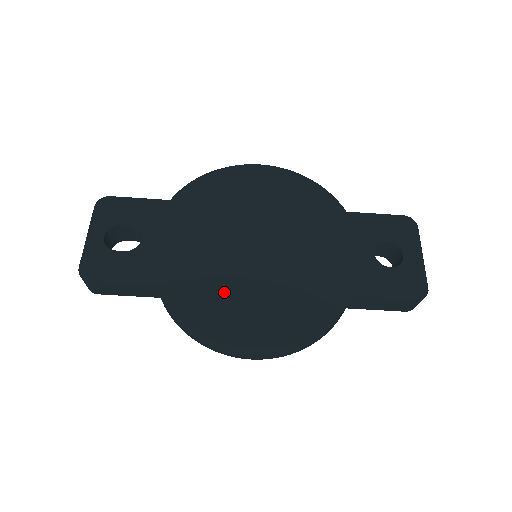
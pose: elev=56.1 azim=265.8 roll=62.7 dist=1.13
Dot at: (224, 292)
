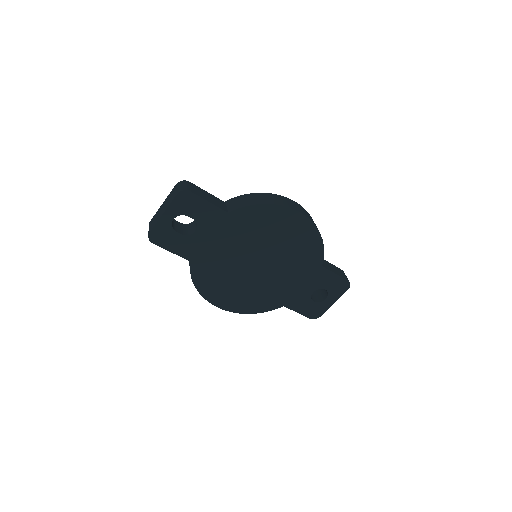
Dot at: (223, 279)
